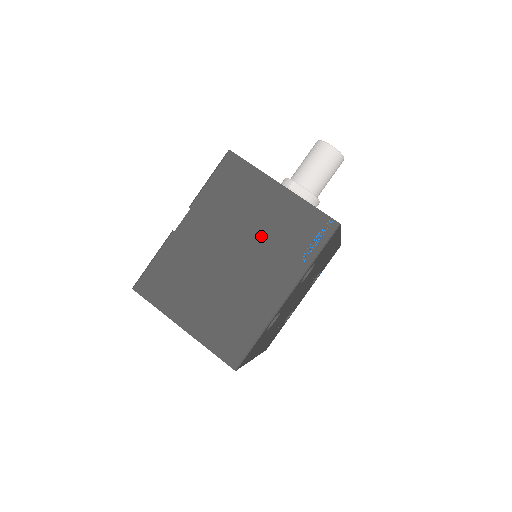
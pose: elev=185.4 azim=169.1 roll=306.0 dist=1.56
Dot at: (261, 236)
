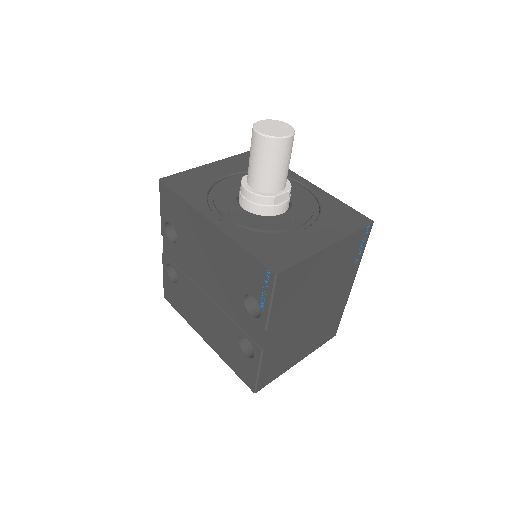
Dot at: (327, 283)
